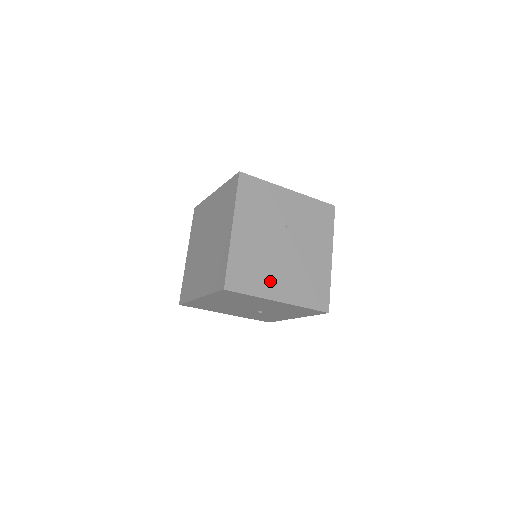
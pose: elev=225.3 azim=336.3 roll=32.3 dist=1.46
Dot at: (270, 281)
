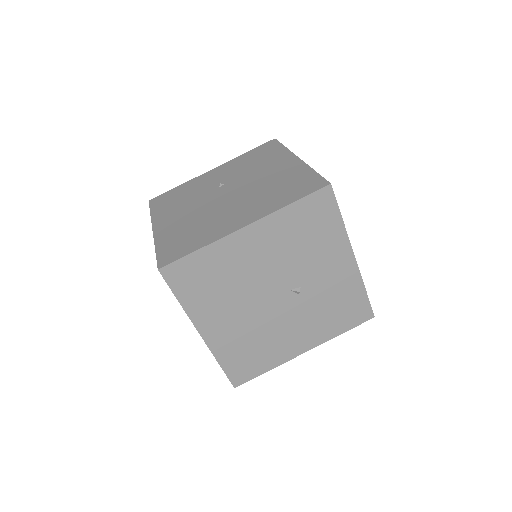
Dot at: (221, 224)
